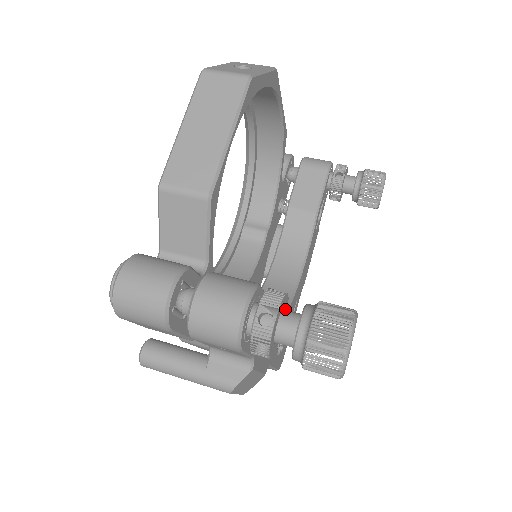
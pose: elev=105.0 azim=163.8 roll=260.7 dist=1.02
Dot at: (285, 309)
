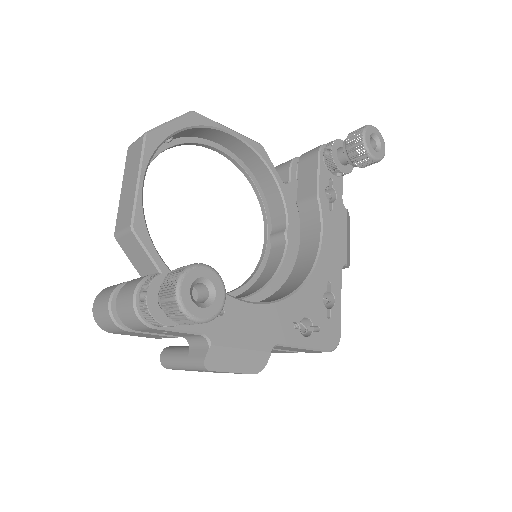
Dot at: occluded
